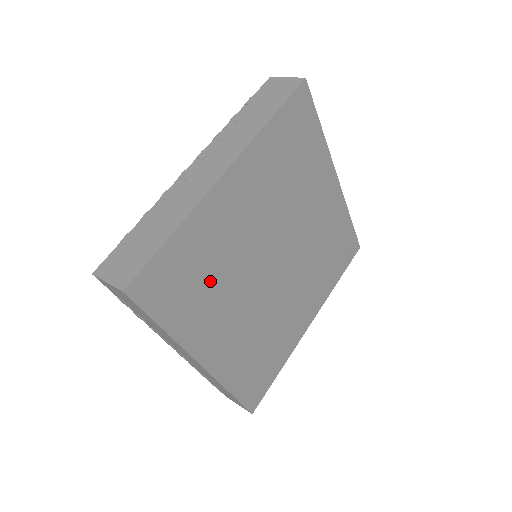
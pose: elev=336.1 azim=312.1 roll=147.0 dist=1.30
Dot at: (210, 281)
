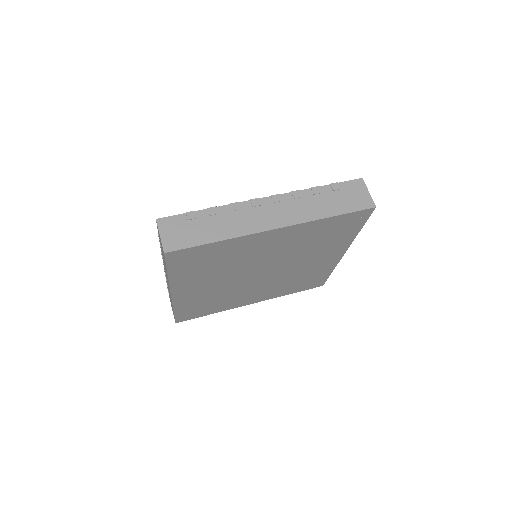
Dot at: (217, 301)
